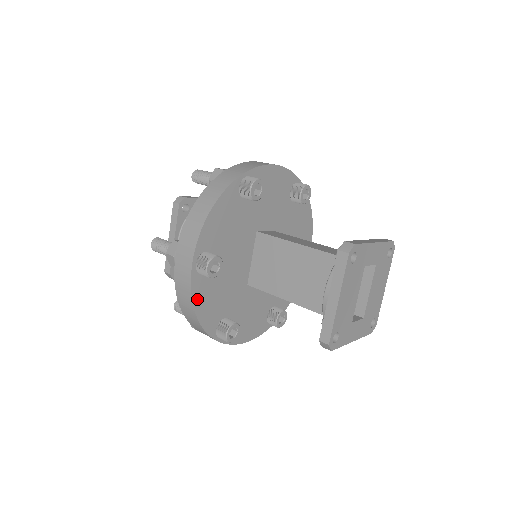
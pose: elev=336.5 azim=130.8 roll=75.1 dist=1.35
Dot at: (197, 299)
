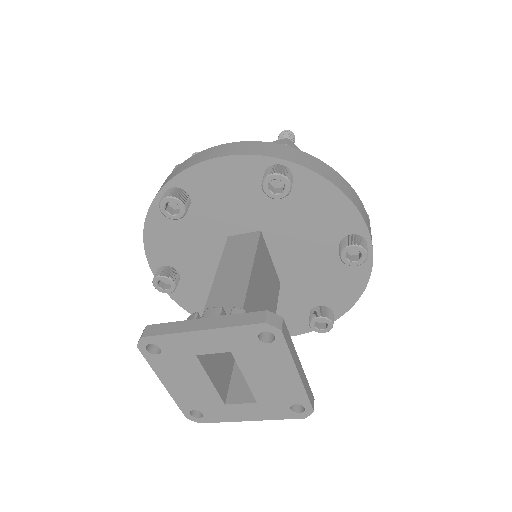
Dot at: (182, 302)
